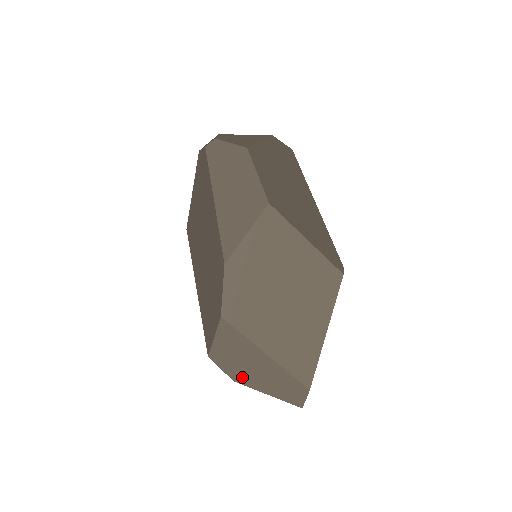
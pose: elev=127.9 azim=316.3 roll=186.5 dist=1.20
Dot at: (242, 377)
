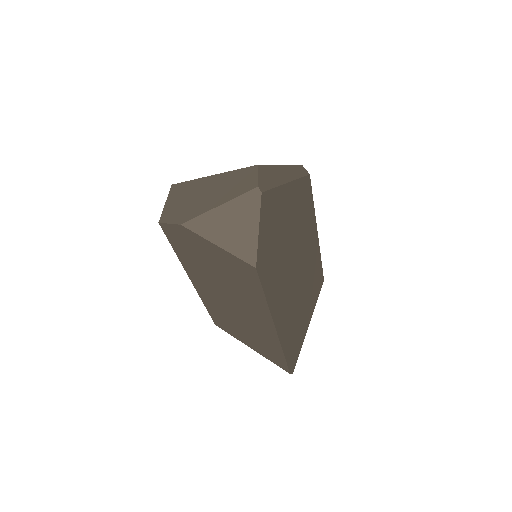
Dot at: (189, 214)
